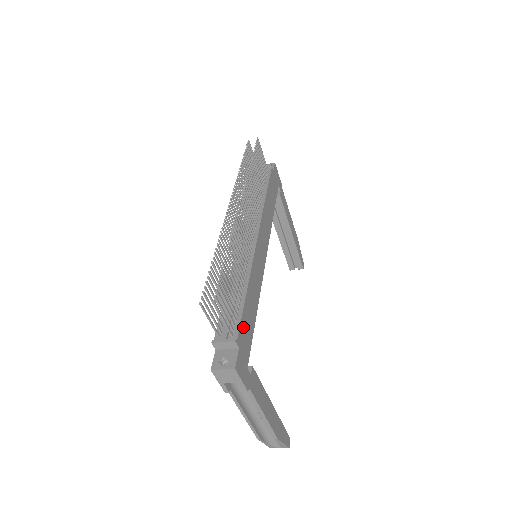
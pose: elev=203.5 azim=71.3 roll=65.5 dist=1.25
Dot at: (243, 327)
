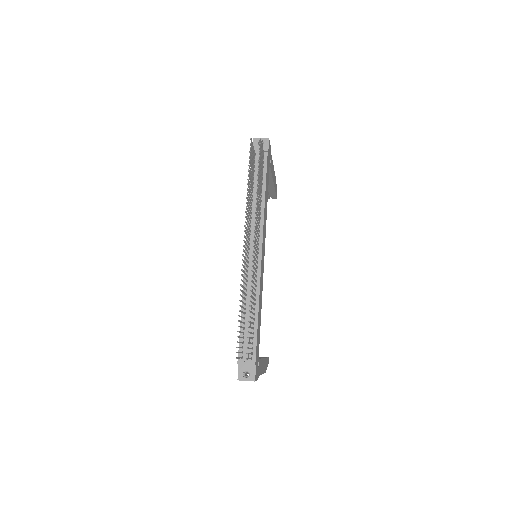
Dot at: (257, 345)
